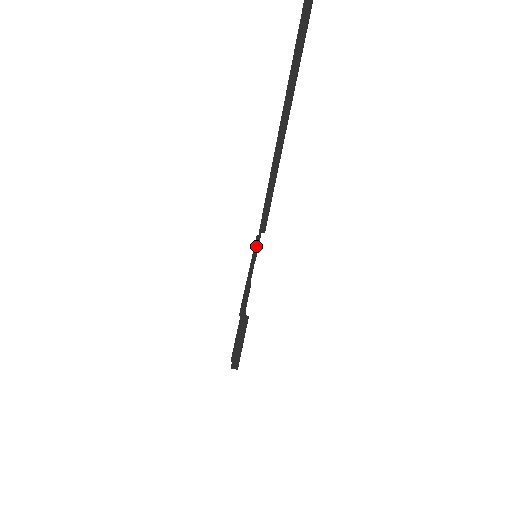
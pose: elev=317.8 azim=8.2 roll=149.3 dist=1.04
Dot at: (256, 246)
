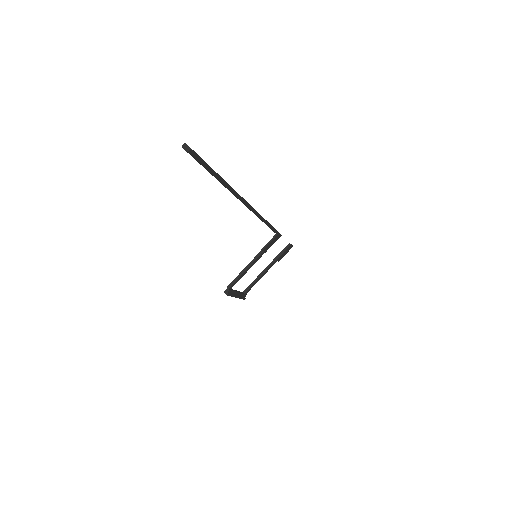
Dot at: (264, 246)
